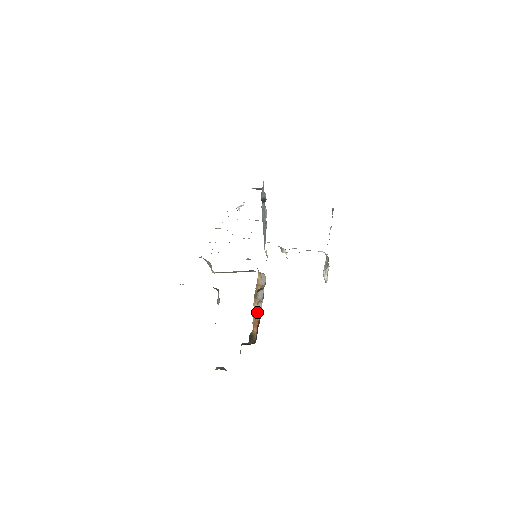
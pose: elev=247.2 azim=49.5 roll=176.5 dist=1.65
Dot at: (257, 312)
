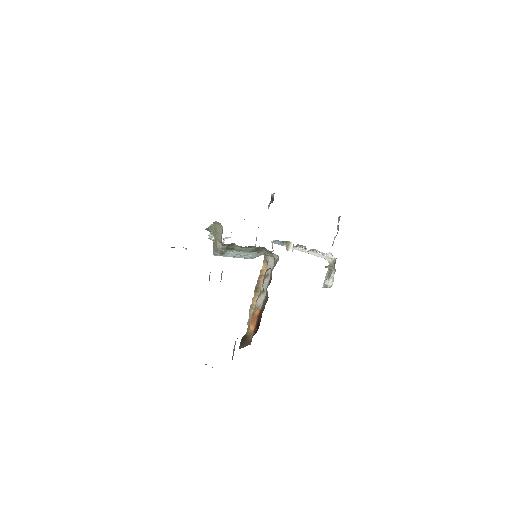
Dot at: (257, 306)
